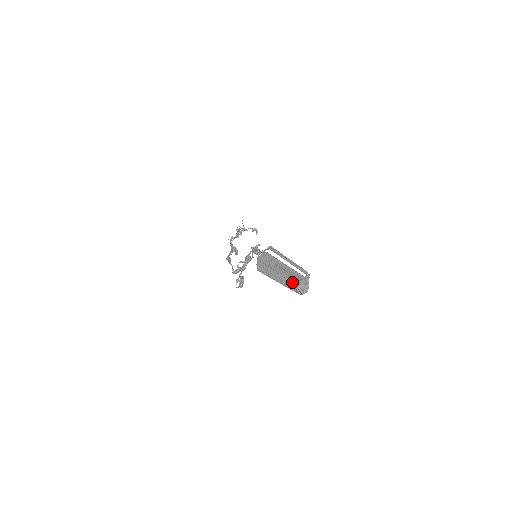
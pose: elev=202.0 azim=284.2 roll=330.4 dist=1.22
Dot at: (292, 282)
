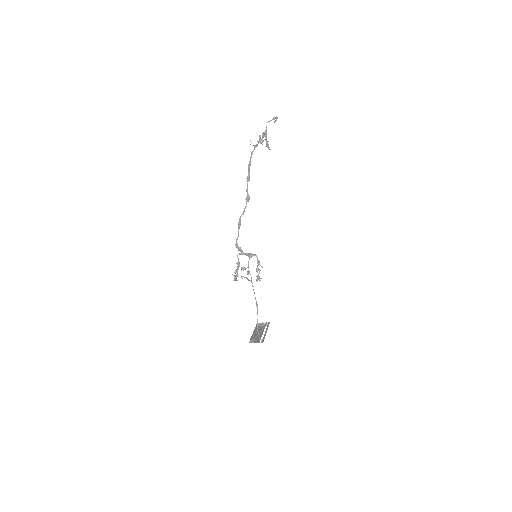
Dot at: (259, 325)
